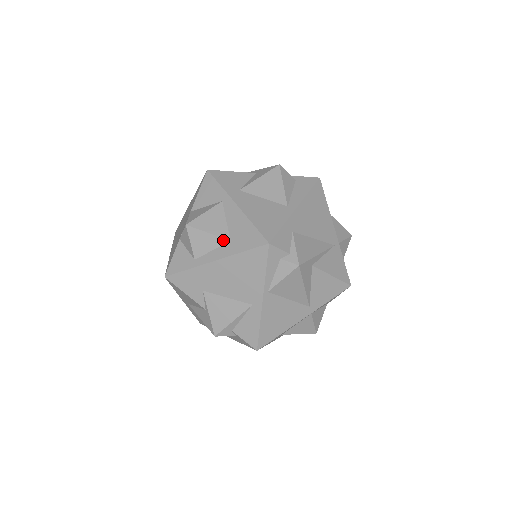
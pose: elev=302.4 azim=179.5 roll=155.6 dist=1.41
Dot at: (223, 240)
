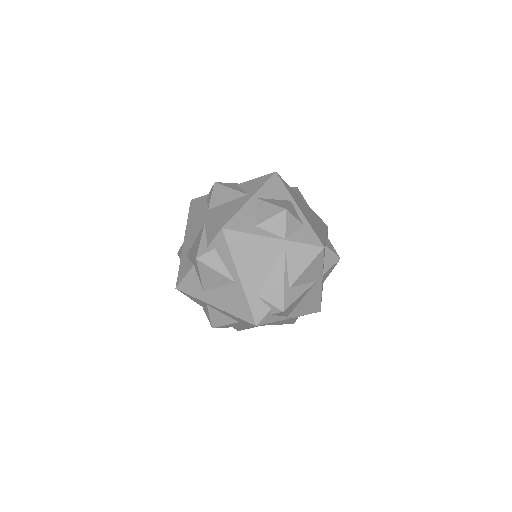
Dot at: (236, 323)
